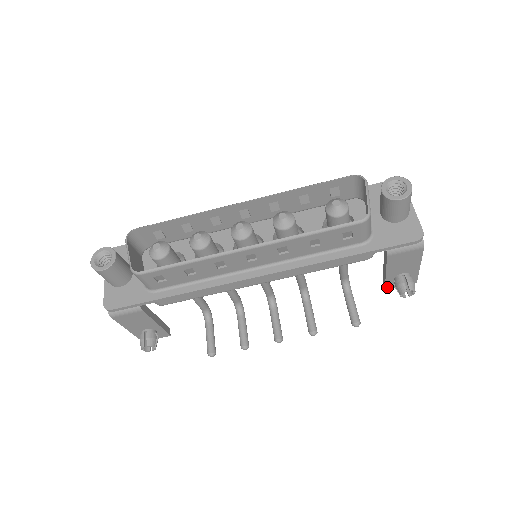
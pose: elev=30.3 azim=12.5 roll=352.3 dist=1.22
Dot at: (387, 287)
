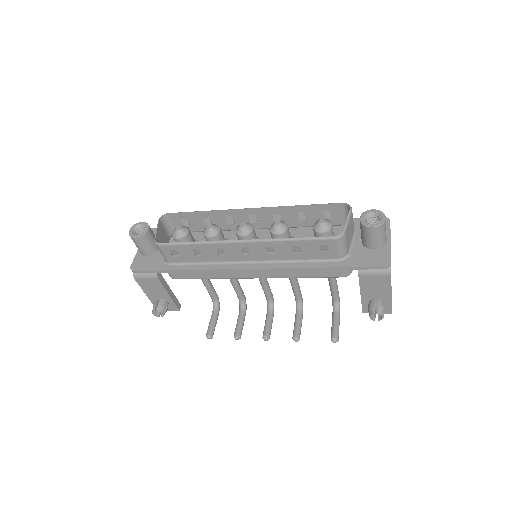
Dot at: (364, 311)
